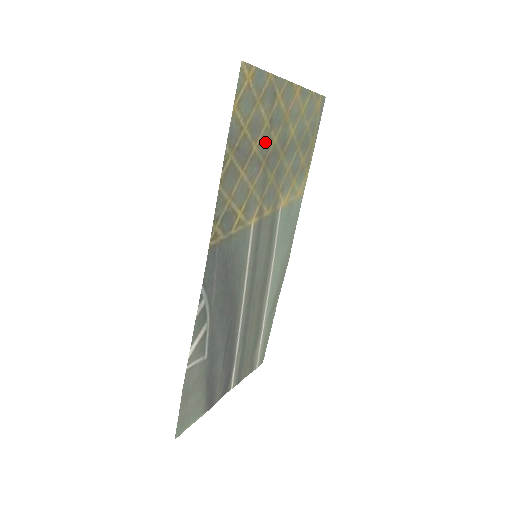
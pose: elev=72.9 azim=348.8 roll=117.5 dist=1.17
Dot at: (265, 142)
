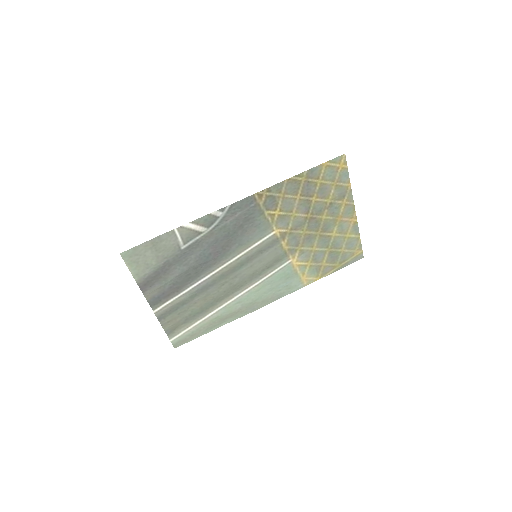
Dot at: (319, 208)
